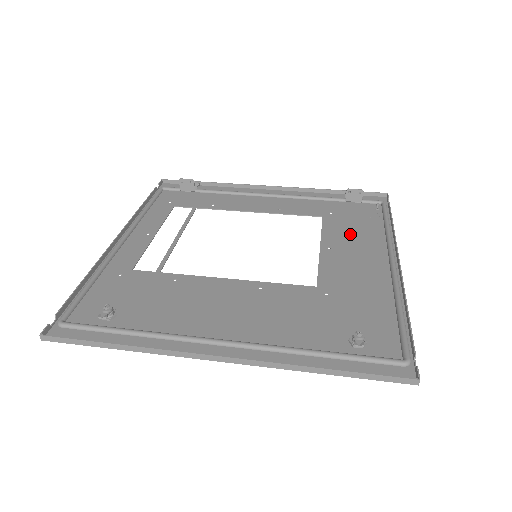
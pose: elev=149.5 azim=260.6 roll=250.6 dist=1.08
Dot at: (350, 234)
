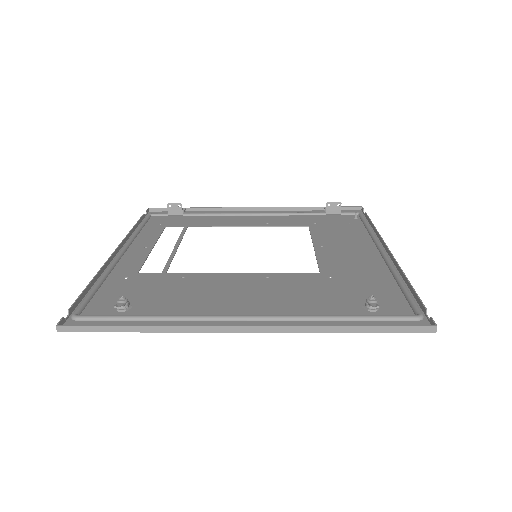
Dot at: (338, 236)
